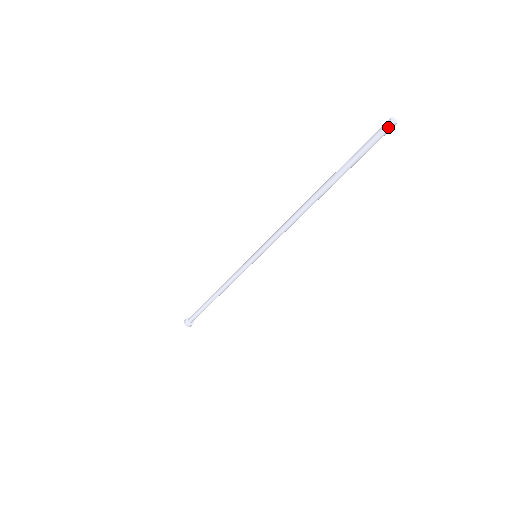
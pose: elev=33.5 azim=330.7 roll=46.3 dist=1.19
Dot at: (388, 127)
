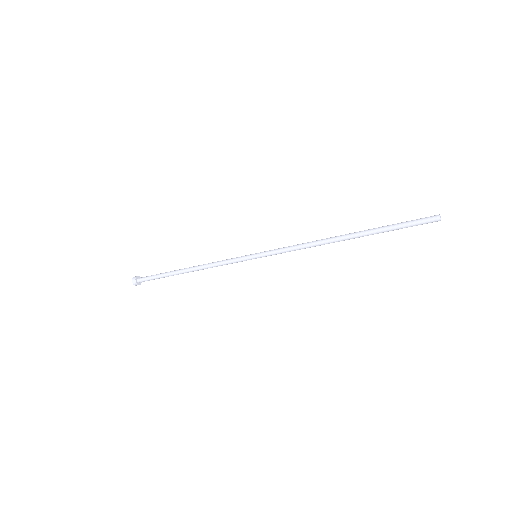
Dot at: (434, 219)
